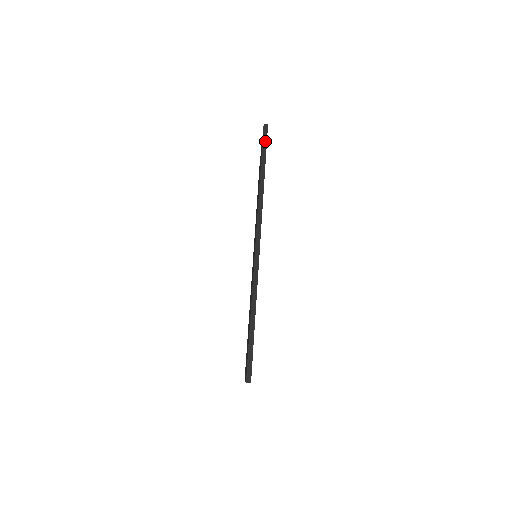
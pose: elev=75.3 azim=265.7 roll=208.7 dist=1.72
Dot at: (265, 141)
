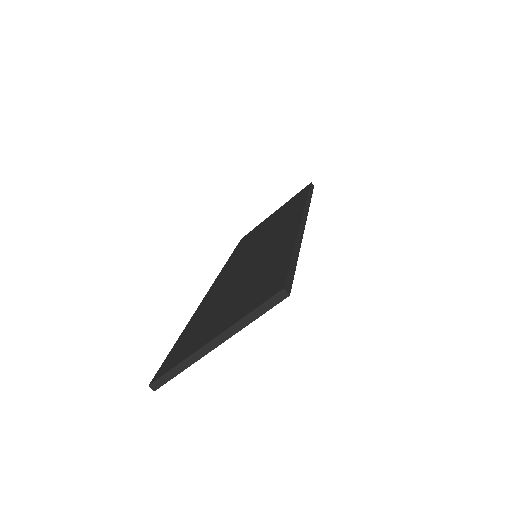
Dot at: (312, 188)
